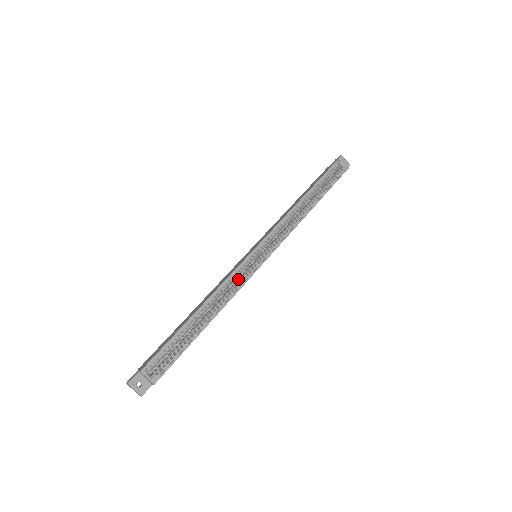
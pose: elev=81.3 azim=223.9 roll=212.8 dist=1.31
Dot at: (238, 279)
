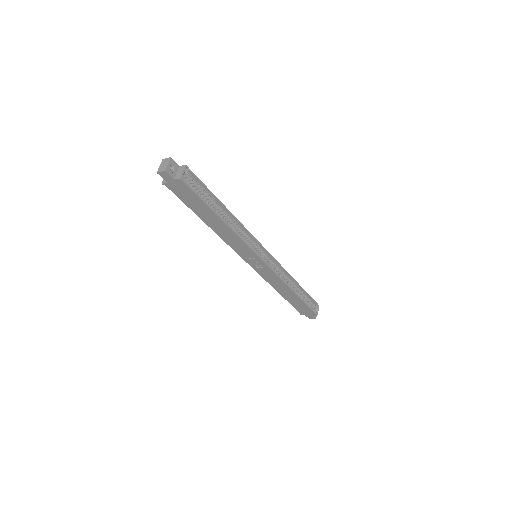
Dot at: occluded
